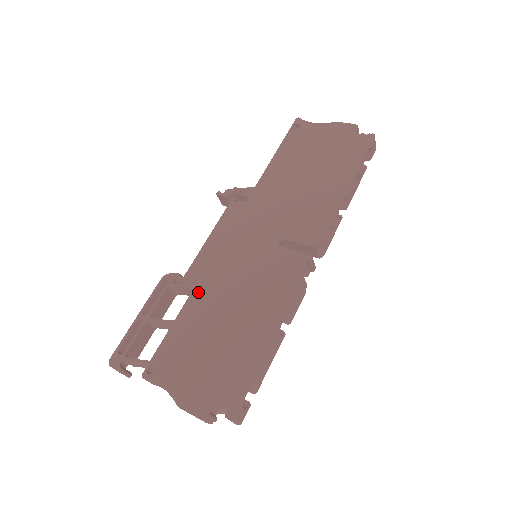
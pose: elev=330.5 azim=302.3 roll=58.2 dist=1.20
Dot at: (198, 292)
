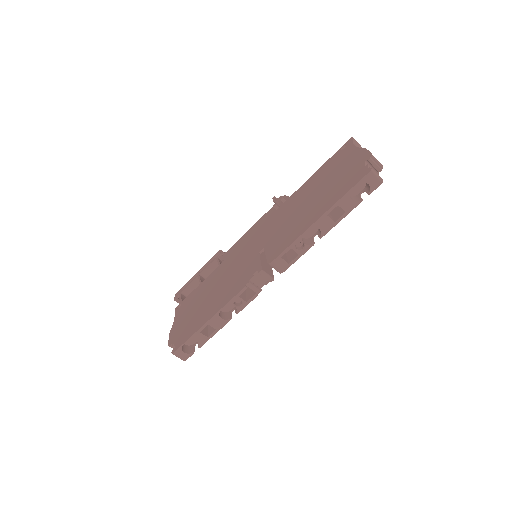
Dot at: (218, 269)
